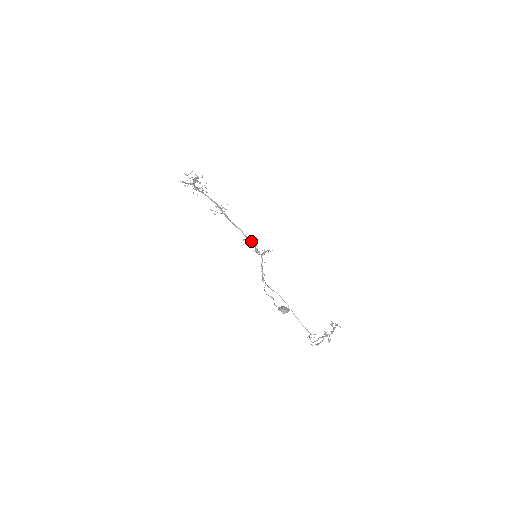
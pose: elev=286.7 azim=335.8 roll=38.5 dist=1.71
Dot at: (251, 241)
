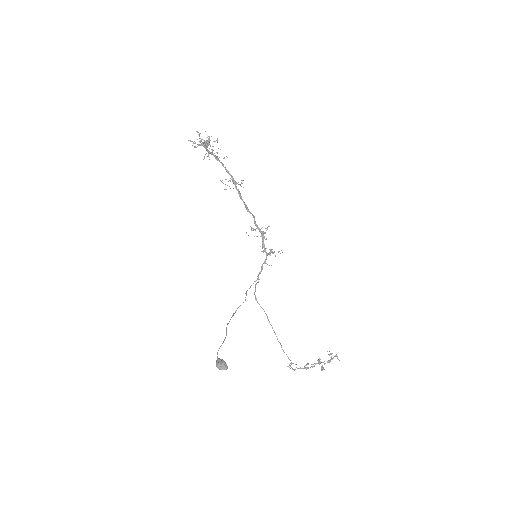
Dot at: occluded
